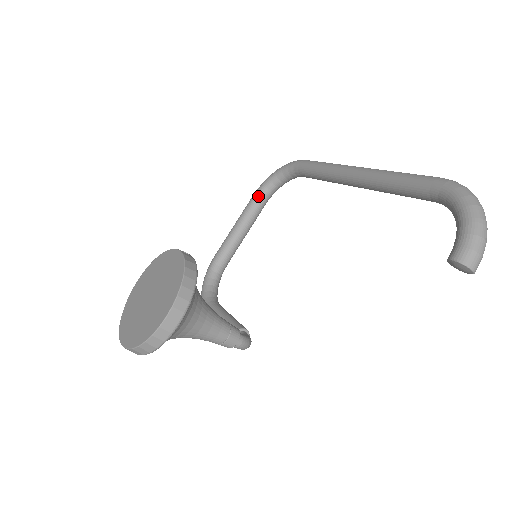
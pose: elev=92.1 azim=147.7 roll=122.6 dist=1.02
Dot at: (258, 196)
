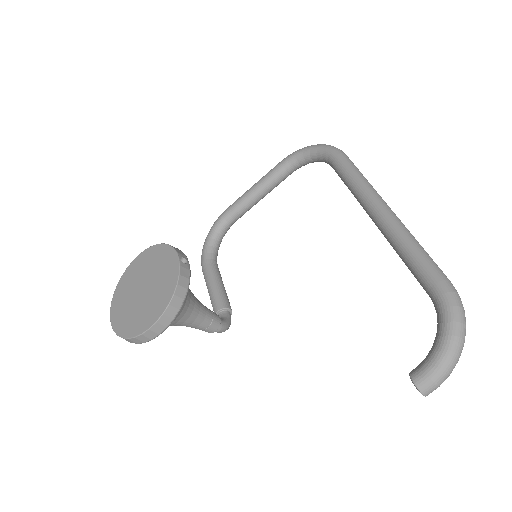
Dot at: (285, 165)
